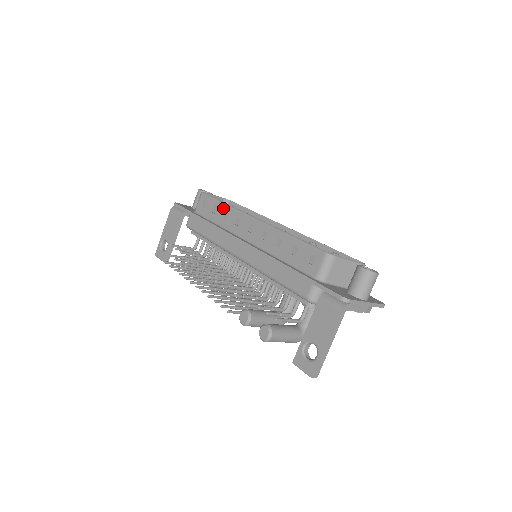
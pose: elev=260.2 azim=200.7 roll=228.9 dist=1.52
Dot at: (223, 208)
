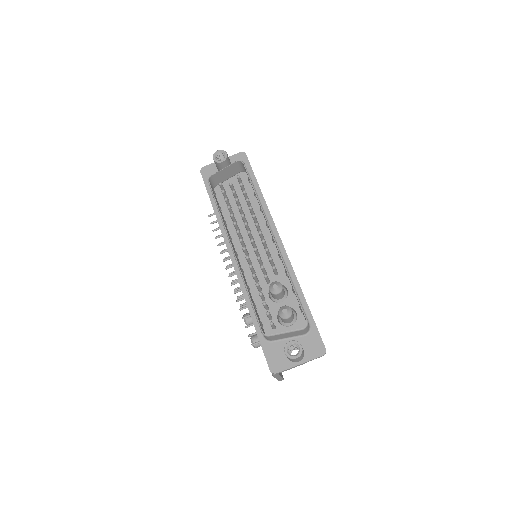
Dot at: occluded
